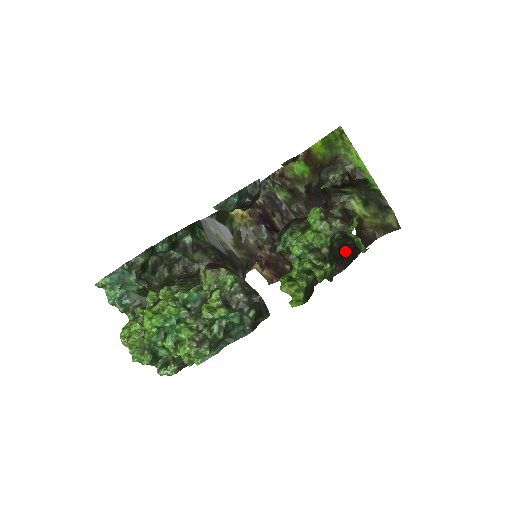
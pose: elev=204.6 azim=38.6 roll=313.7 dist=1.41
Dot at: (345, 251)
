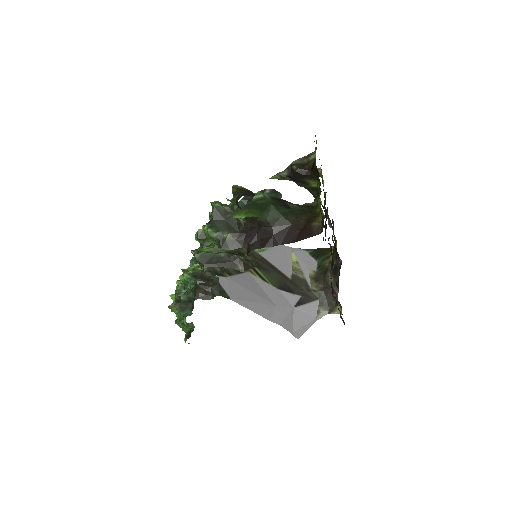
Dot at: (259, 231)
